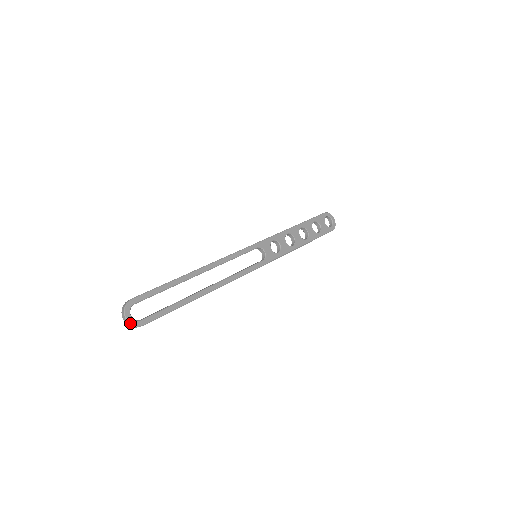
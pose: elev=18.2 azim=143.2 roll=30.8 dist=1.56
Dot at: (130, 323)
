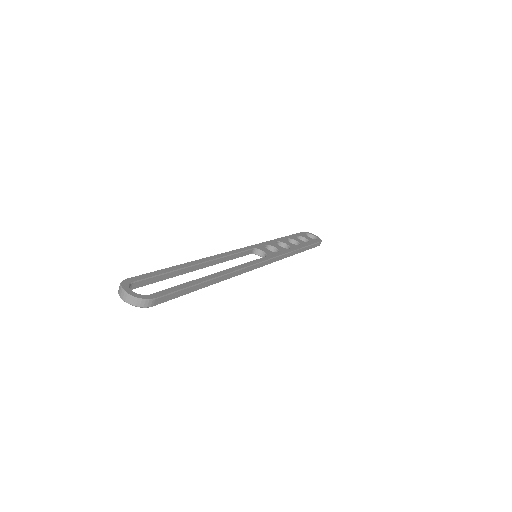
Dot at: (135, 297)
